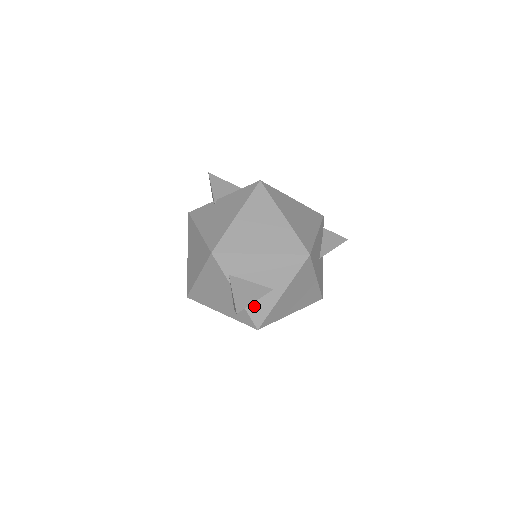
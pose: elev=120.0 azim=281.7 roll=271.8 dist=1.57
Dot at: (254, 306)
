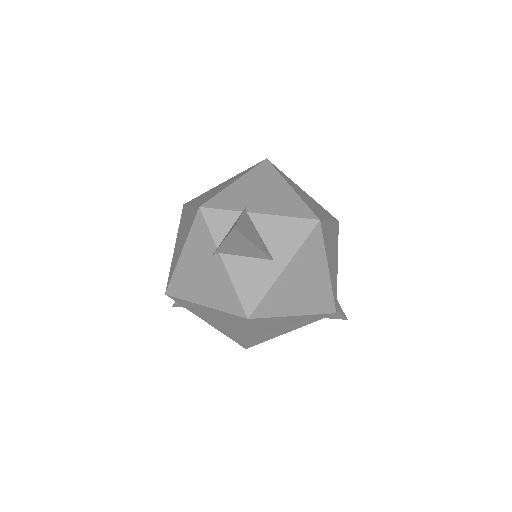
Dot at: occluded
